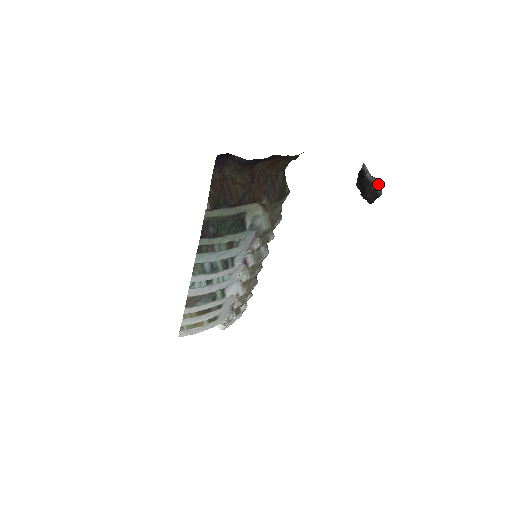
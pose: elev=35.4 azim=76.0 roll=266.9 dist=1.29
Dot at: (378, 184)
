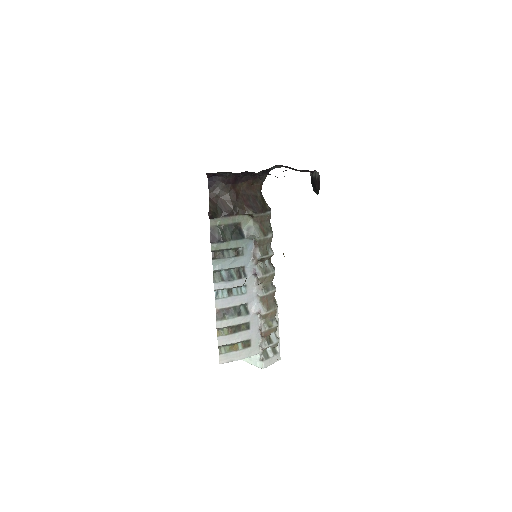
Dot at: (317, 173)
